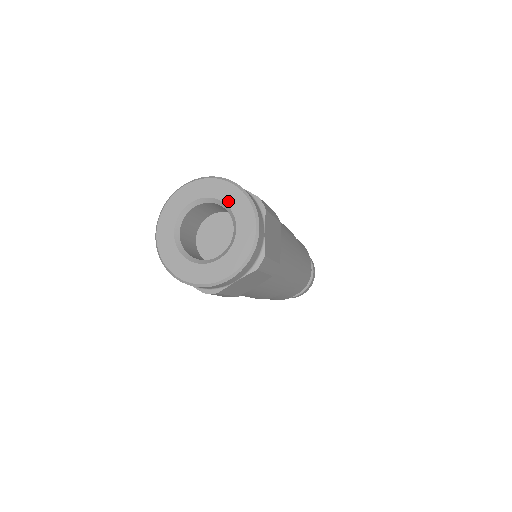
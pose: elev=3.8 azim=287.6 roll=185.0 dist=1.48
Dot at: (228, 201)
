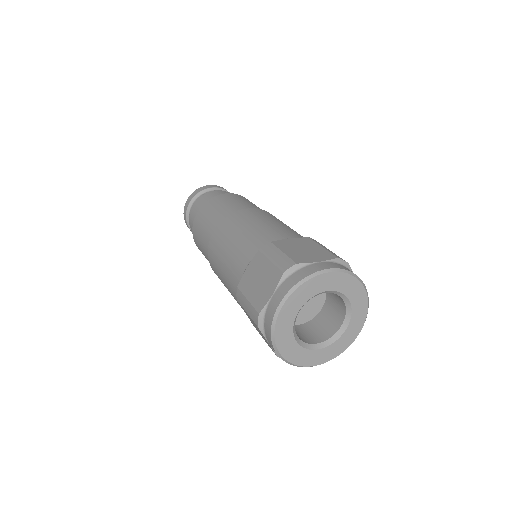
Dot at: (354, 304)
